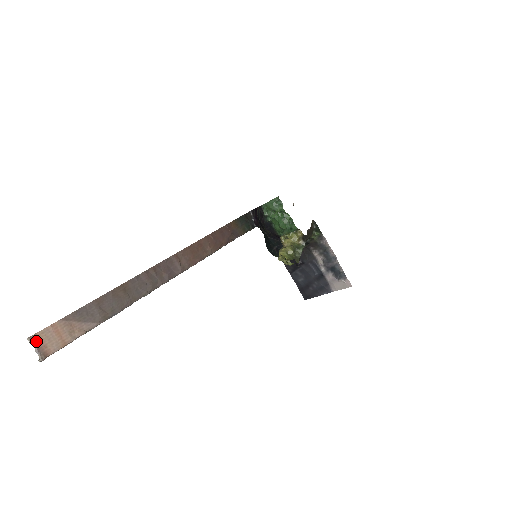
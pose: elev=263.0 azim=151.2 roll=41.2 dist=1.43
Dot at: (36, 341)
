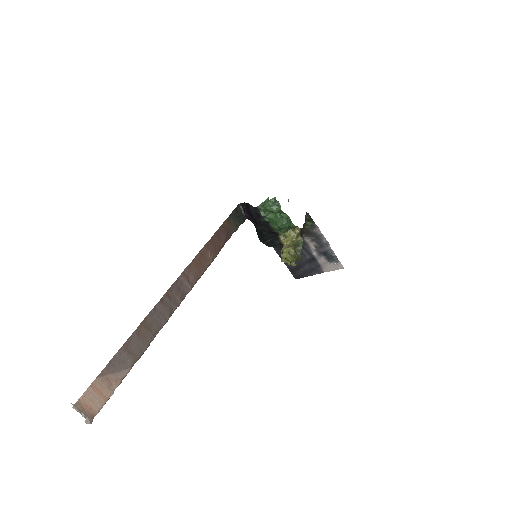
Dot at: (81, 407)
